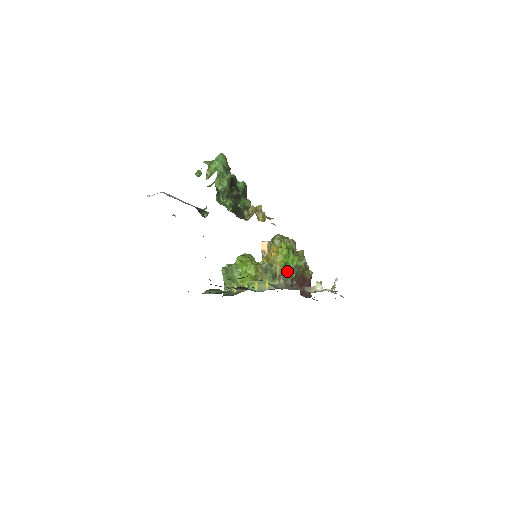
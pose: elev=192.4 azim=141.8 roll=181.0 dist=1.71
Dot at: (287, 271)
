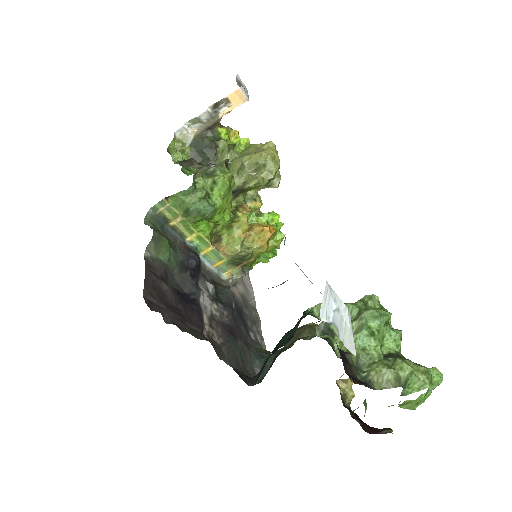
Dot at: (252, 266)
